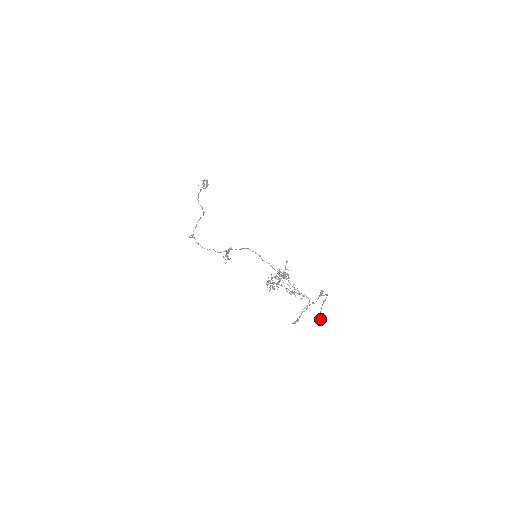
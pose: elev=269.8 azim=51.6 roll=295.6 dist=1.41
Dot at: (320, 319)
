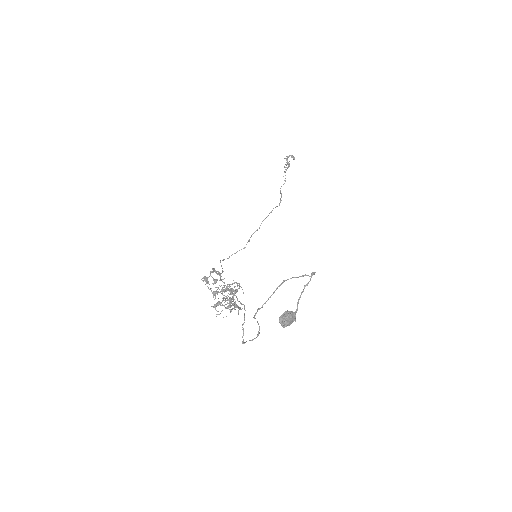
Dot at: (282, 322)
